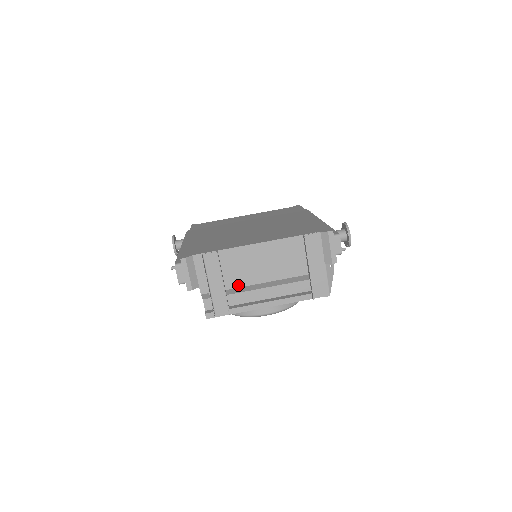
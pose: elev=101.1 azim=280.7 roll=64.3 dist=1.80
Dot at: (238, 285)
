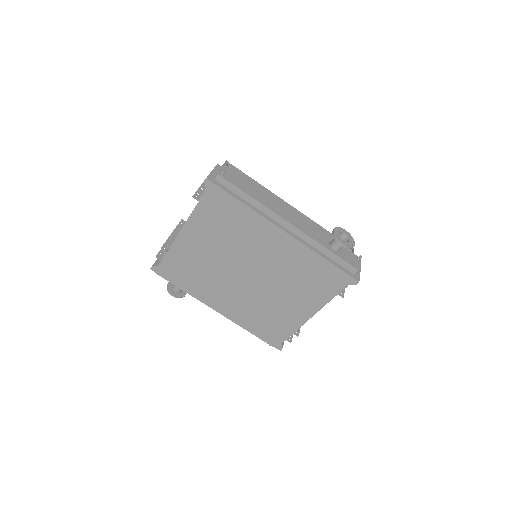
Dot at: occluded
